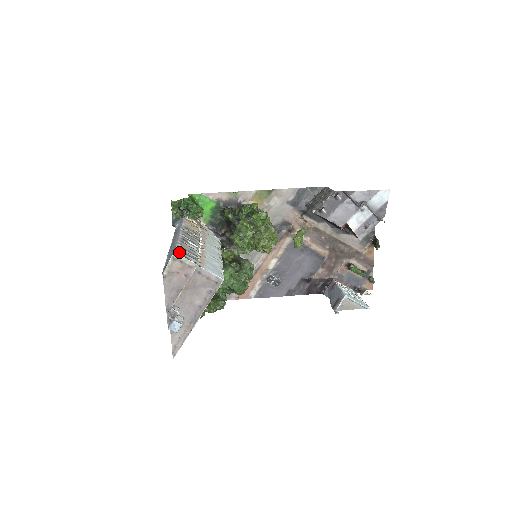
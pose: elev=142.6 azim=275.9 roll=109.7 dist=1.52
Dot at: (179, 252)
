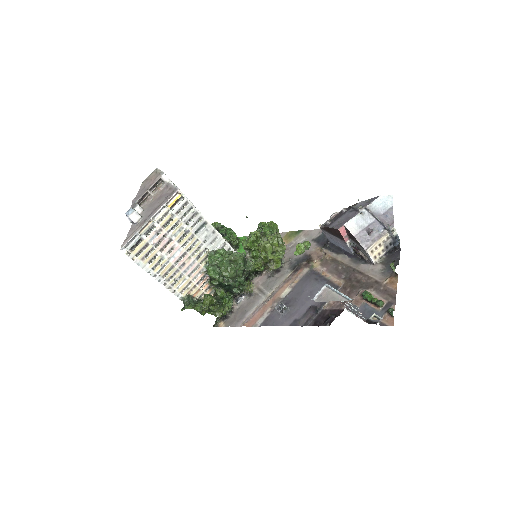
Dot at: occluded
